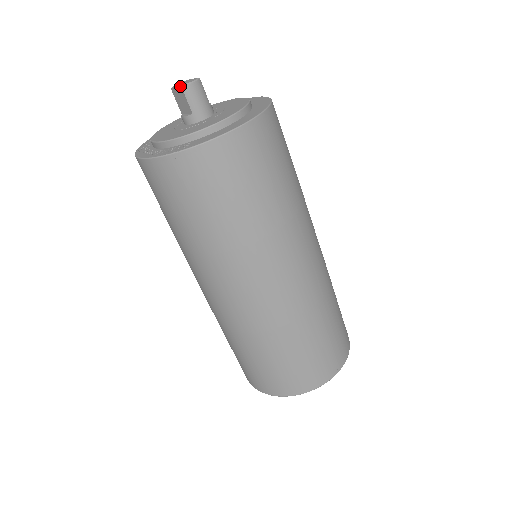
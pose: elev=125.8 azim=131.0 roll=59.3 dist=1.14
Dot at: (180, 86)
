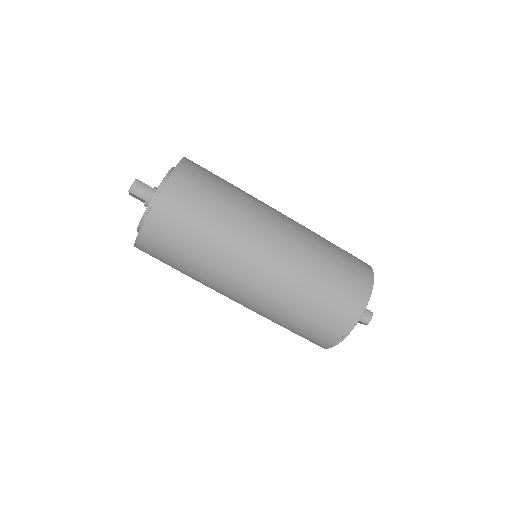
Dot at: occluded
